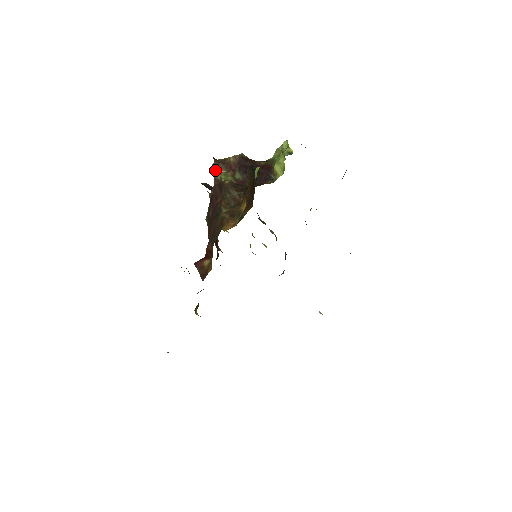
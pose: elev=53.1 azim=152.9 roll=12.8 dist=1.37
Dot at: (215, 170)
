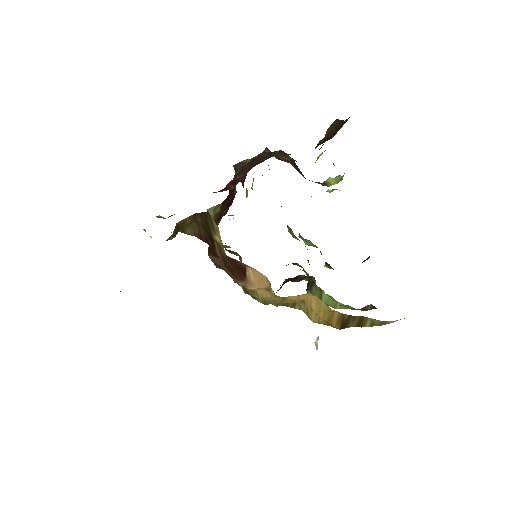
Dot at: occluded
